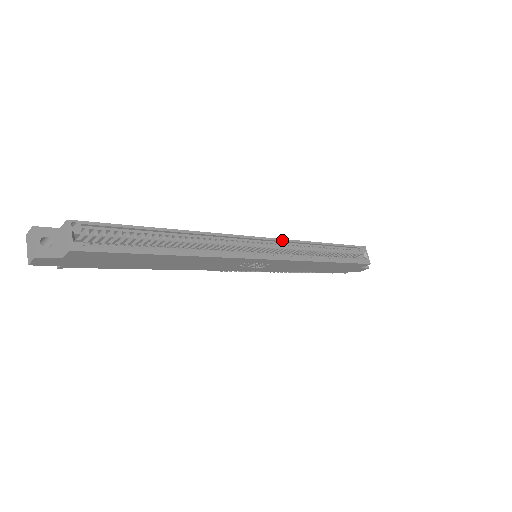
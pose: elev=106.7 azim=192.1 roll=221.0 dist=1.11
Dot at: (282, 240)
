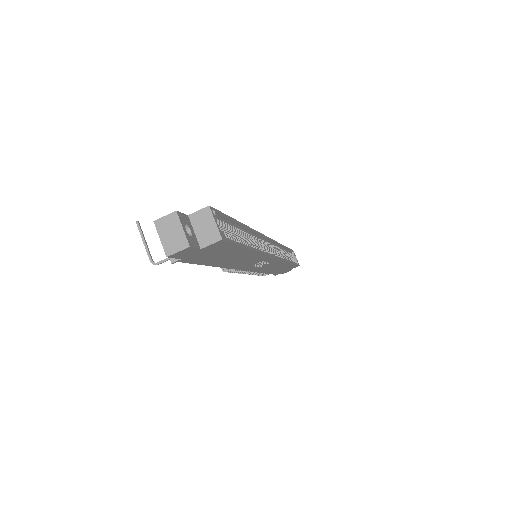
Dot at: (274, 241)
